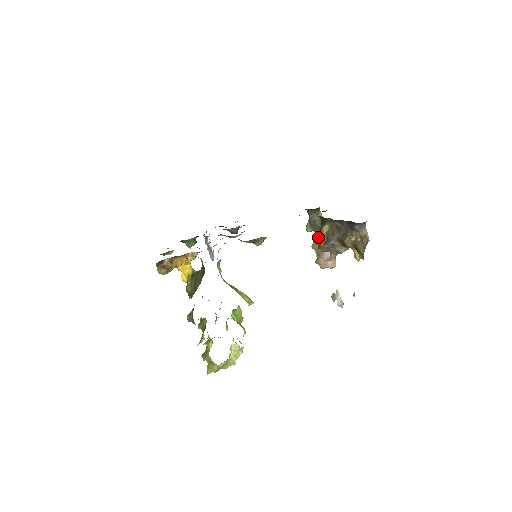
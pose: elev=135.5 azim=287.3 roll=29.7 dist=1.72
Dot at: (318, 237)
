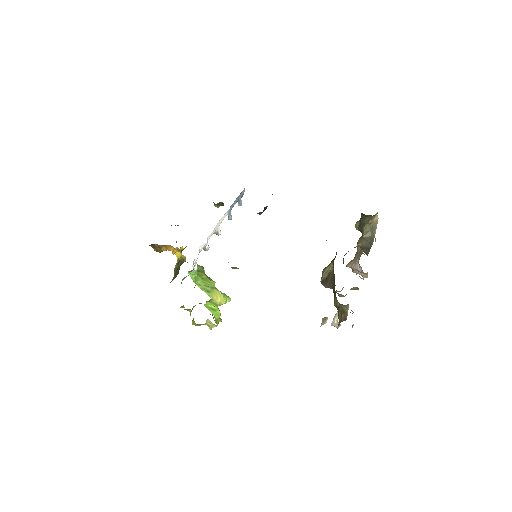
Dot at: (325, 267)
